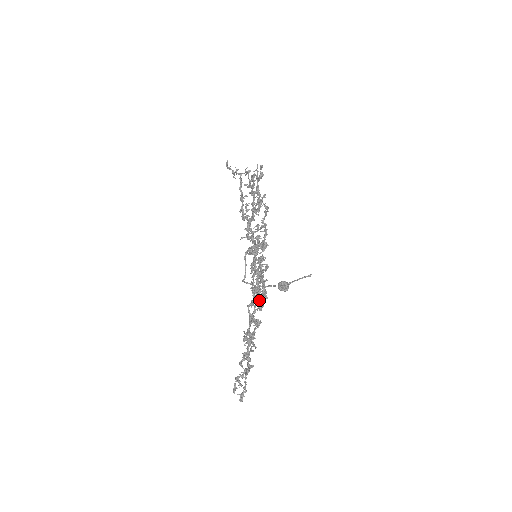
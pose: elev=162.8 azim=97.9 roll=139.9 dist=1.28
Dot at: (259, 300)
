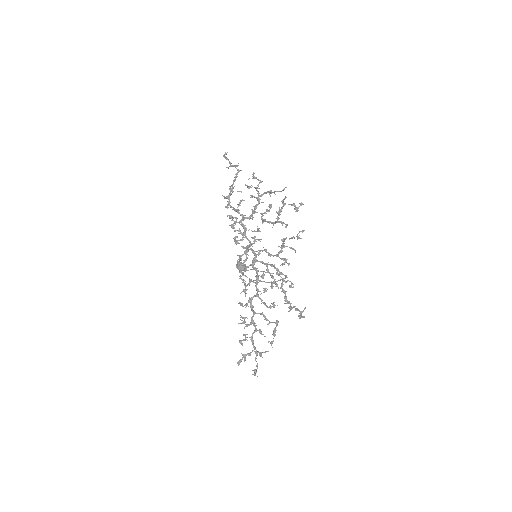
Dot at: (300, 317)
